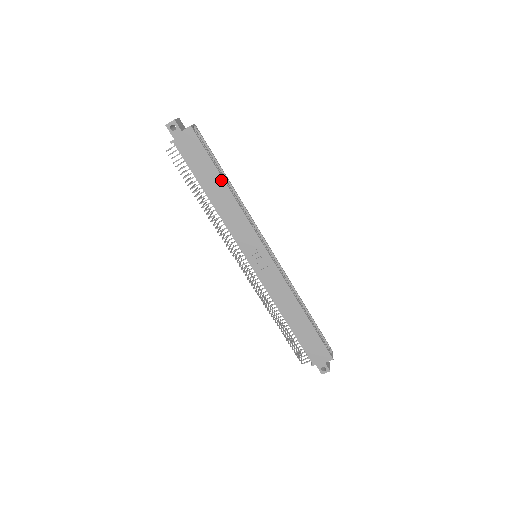
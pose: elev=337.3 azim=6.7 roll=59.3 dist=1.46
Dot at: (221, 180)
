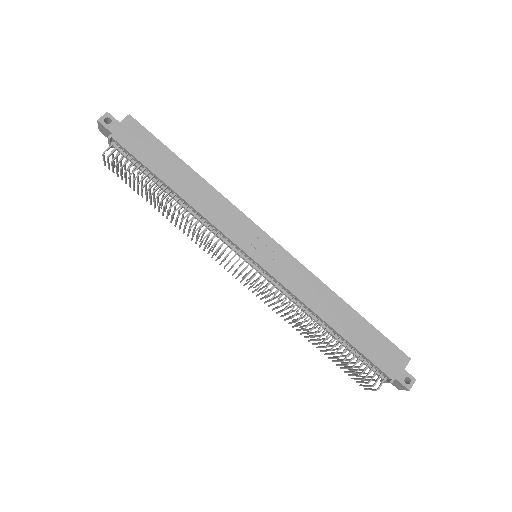
Dot at: (184, 166)
